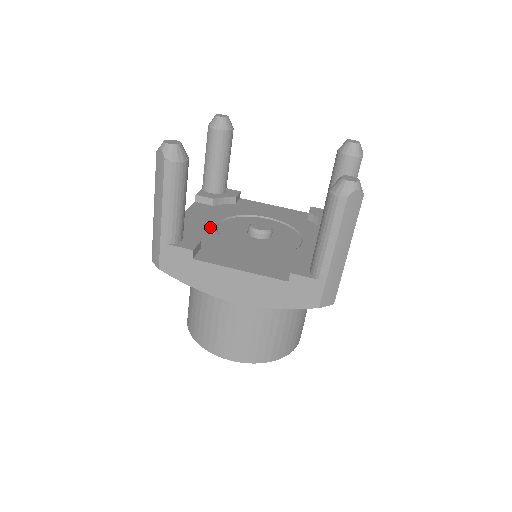
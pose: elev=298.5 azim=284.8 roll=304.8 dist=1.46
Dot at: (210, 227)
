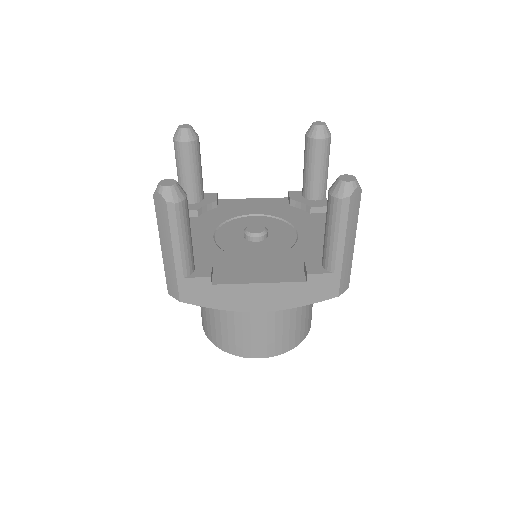
Dot at: (208, 243)
